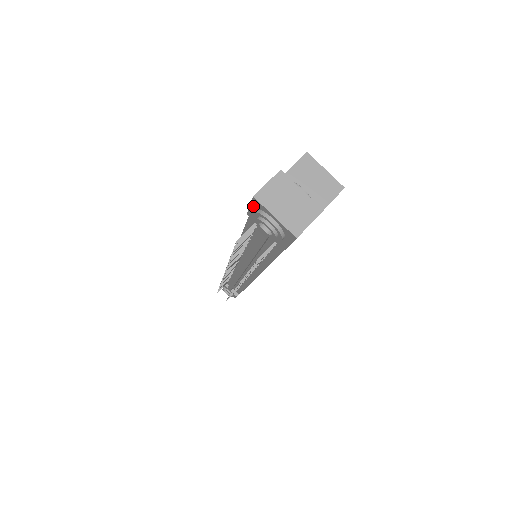
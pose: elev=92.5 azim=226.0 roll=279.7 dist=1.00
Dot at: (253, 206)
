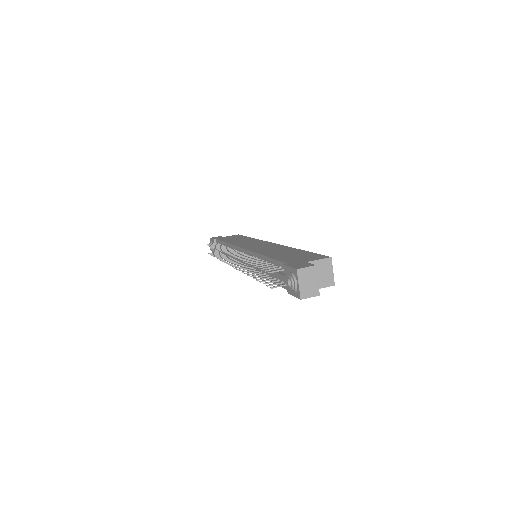
Dot at: (292, 269)
